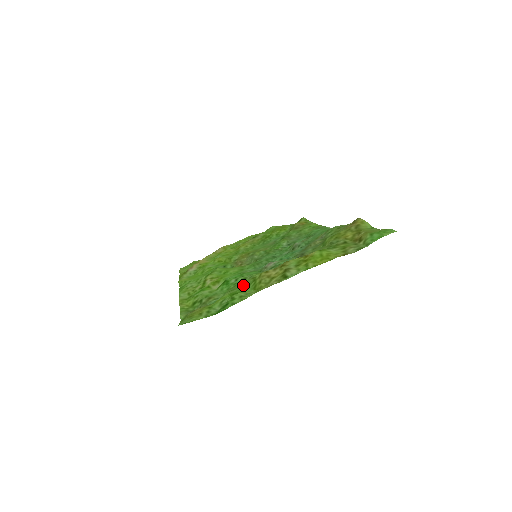
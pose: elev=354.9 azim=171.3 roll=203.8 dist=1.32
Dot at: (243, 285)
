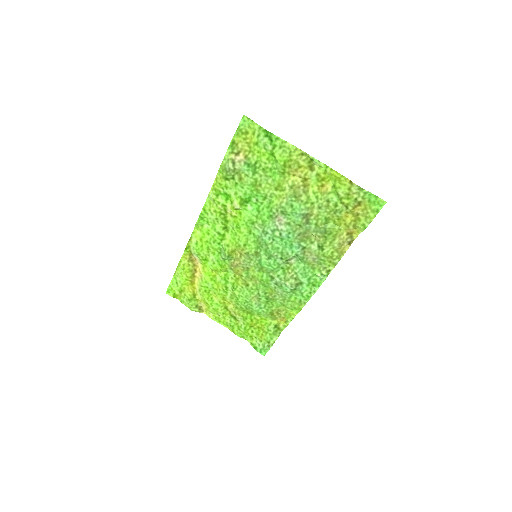
Dot at: (274, 172)
